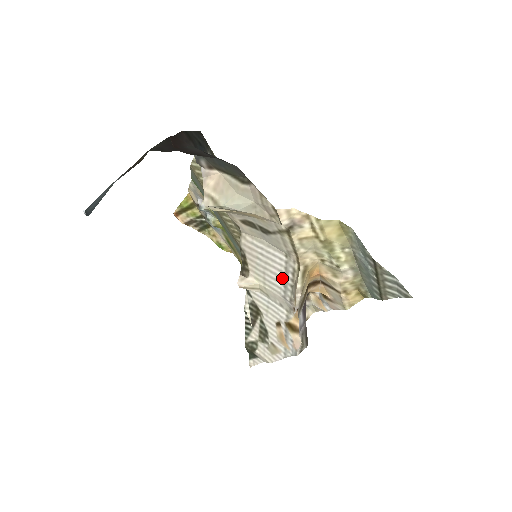
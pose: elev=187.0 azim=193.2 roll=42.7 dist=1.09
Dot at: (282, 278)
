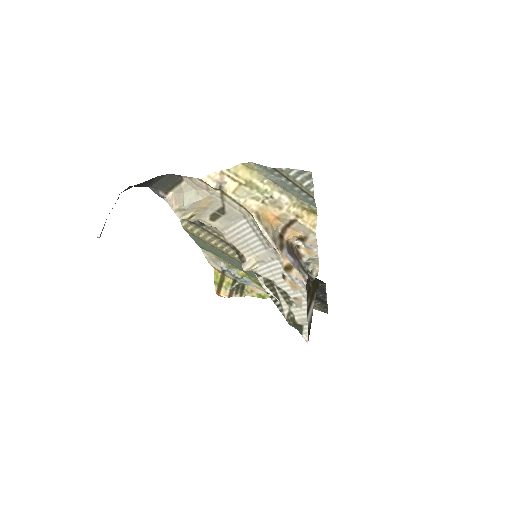
Dot at: (255, 236)
